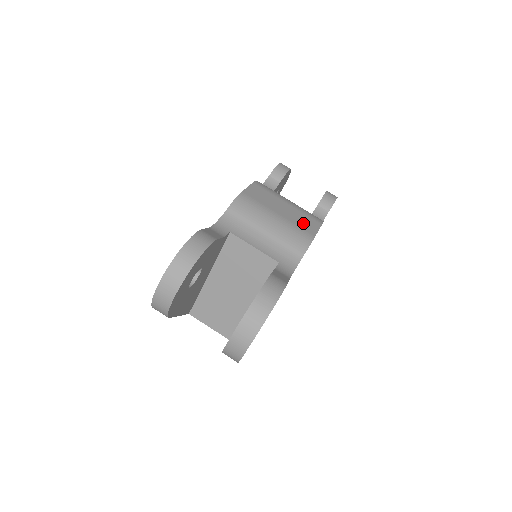
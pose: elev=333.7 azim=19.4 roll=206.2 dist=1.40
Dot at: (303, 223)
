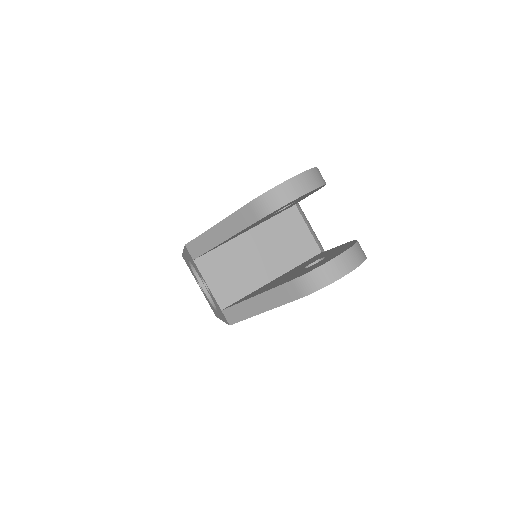
Dot at: occluded
